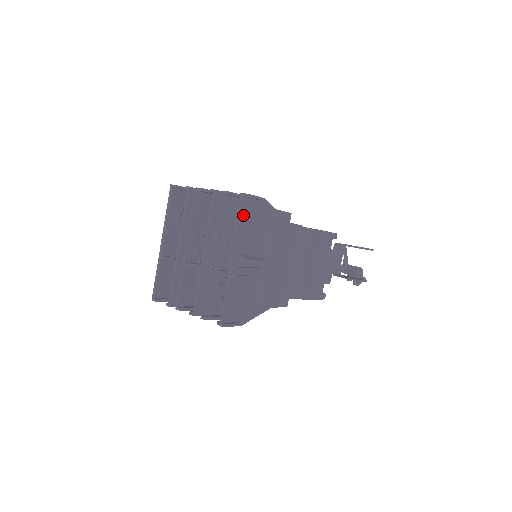
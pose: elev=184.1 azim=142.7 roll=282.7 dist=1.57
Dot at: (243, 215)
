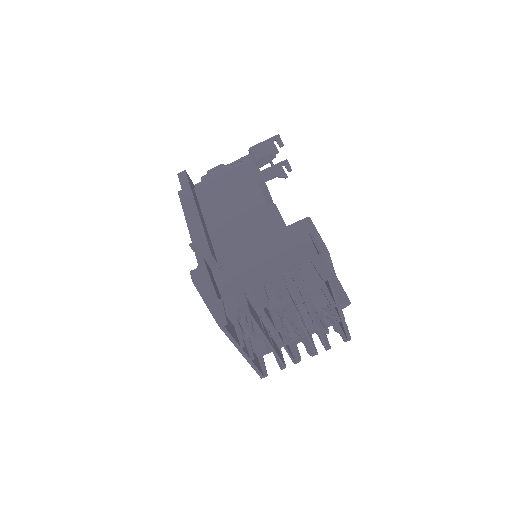
Dot at: occluded
